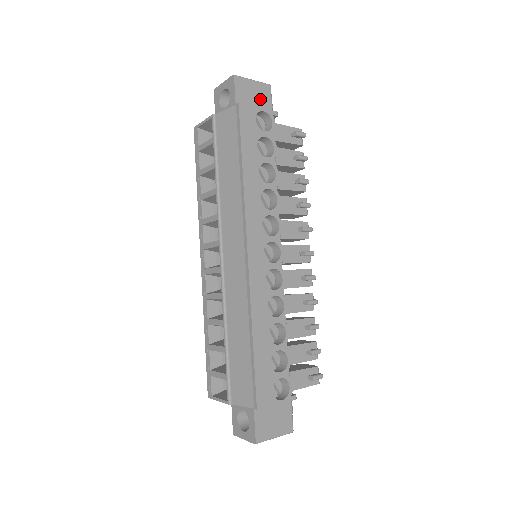
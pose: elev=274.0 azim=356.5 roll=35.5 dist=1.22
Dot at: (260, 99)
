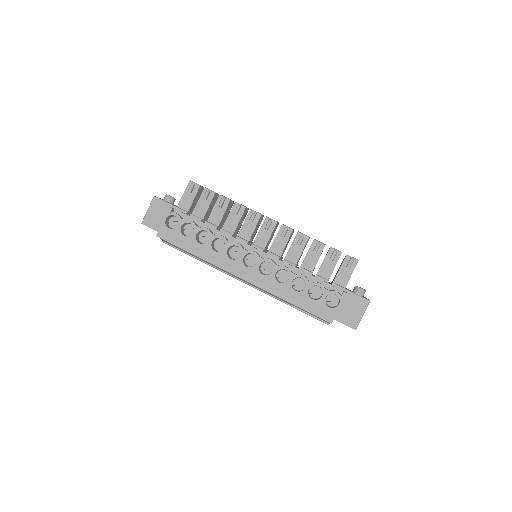
Dot at: (160, 211)
